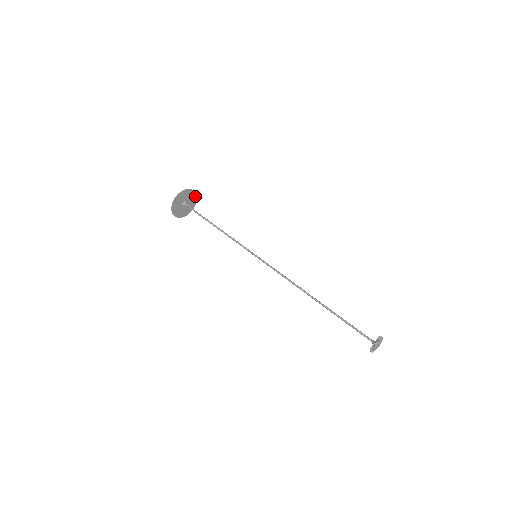
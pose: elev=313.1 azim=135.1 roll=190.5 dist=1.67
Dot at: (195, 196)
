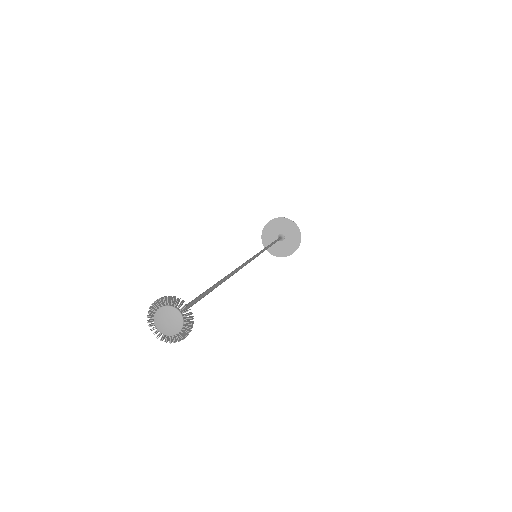
Dot at: (298, 243)
